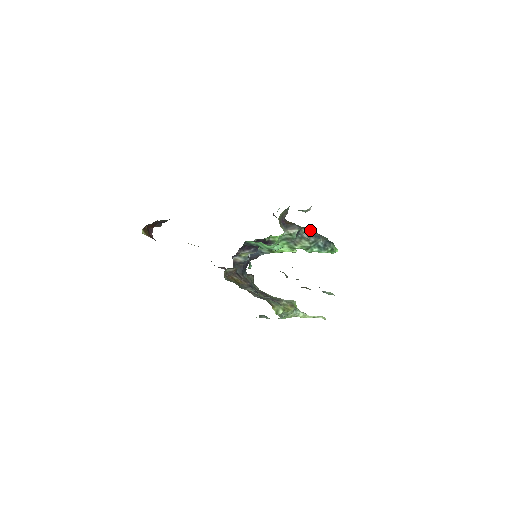
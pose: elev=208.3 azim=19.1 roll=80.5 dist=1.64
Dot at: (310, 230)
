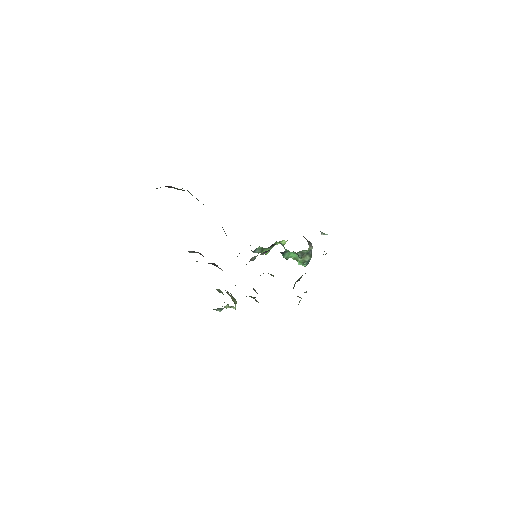
Dot at: occluded
